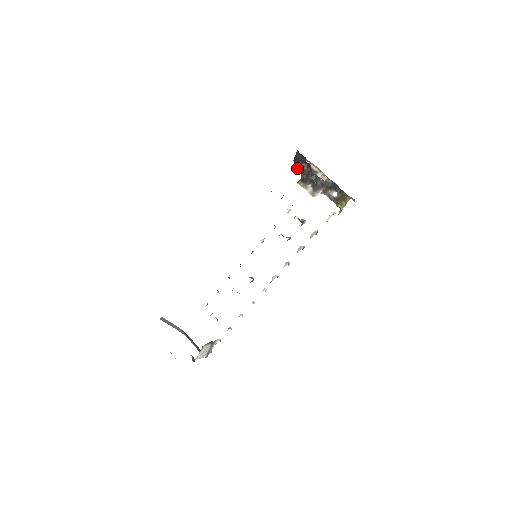
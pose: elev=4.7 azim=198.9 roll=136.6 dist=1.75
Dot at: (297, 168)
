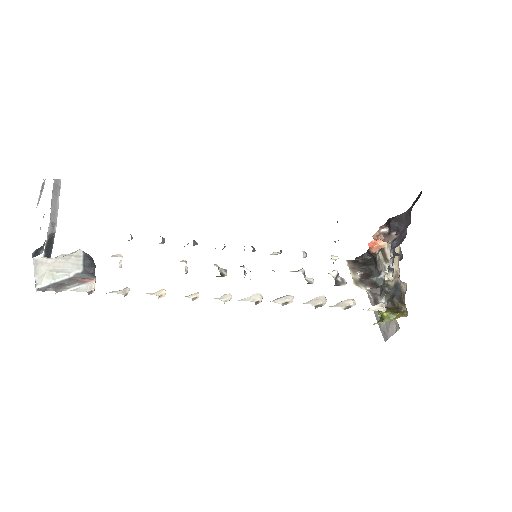
Dot at: (376, 235)
